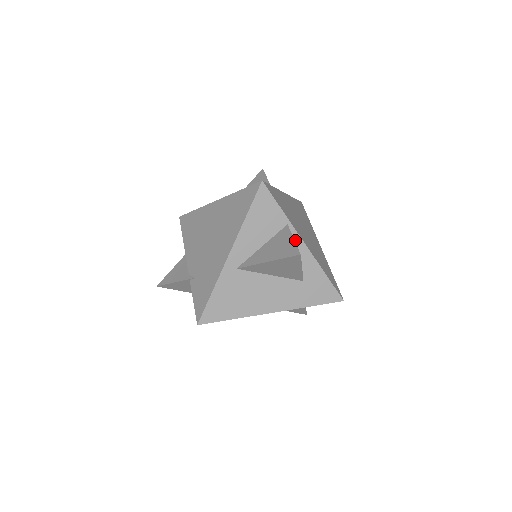
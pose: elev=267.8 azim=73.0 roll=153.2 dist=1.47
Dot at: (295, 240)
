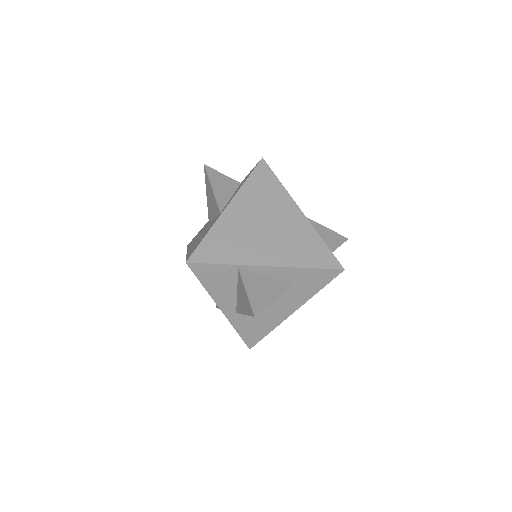
Dot at: (256, 270)
